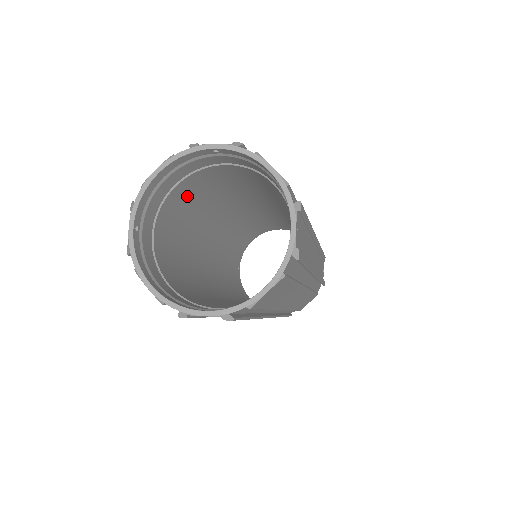
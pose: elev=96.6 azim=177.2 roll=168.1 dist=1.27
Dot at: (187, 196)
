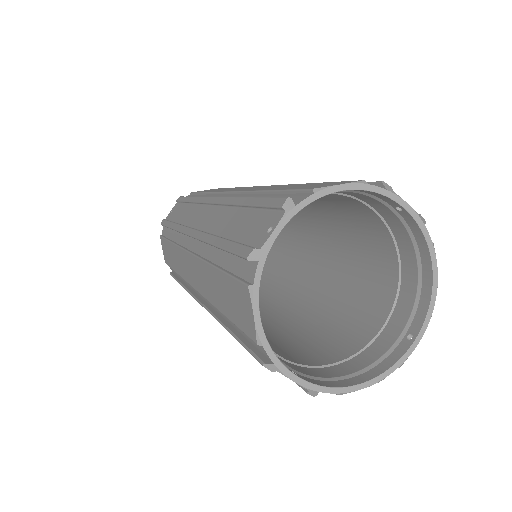
Dot at: occluded
